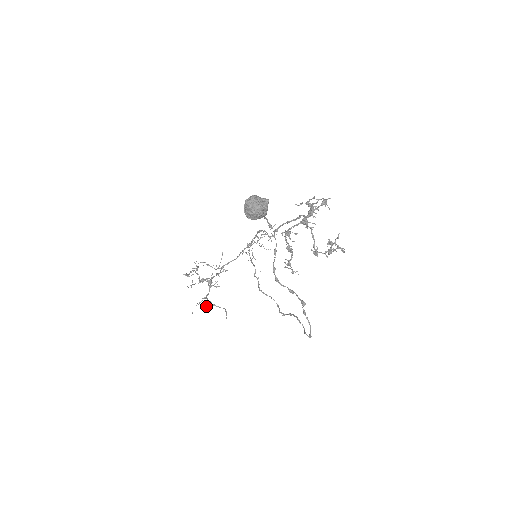
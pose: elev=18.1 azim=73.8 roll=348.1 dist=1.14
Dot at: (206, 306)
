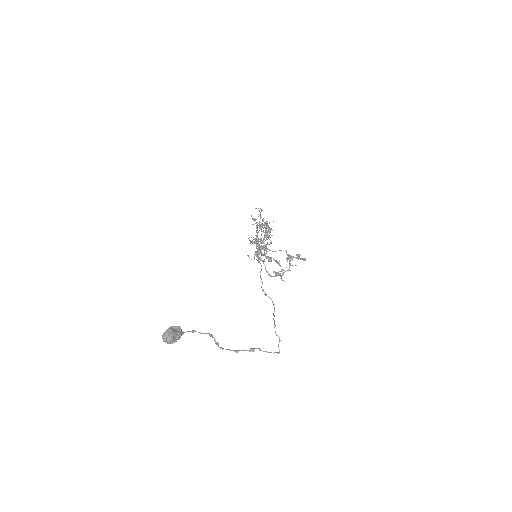
Dot at: occluded
